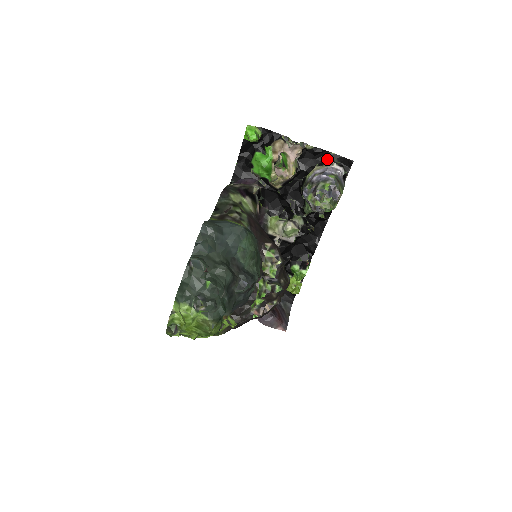
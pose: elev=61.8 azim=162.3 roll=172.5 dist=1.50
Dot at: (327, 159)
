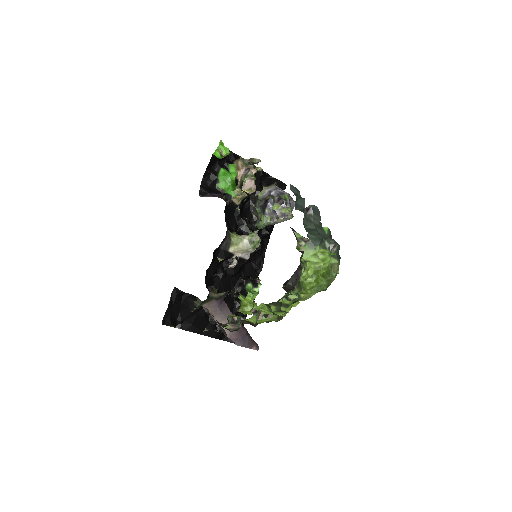
Dot at: (270, 182)
